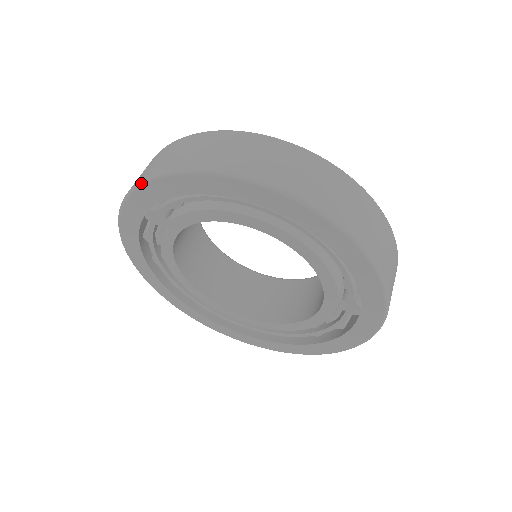
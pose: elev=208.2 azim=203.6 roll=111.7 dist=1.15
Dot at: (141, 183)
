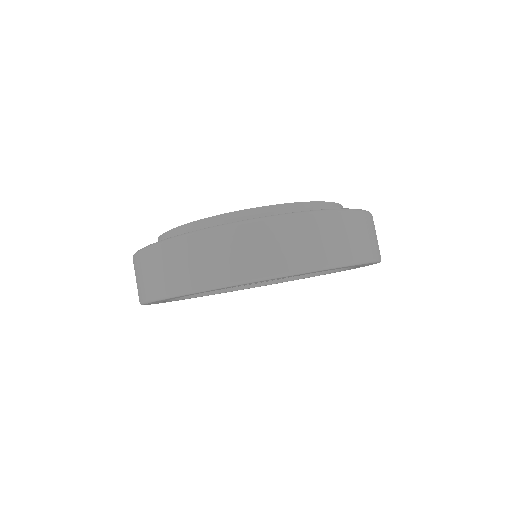
Dot at: occluded
